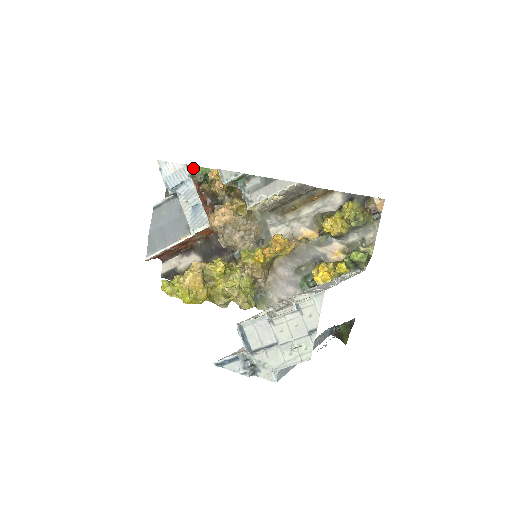
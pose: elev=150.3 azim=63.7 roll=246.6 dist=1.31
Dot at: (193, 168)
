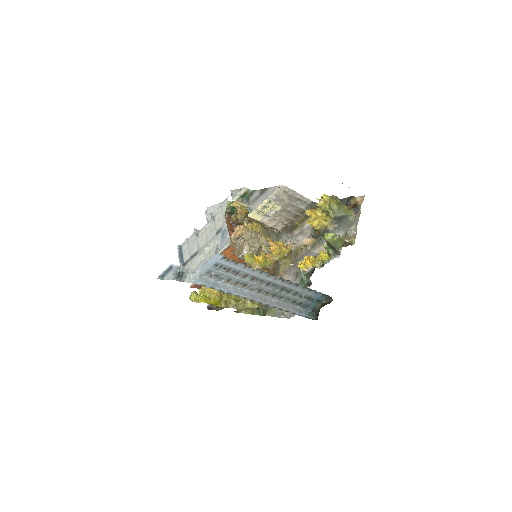
Dot at: occluded
